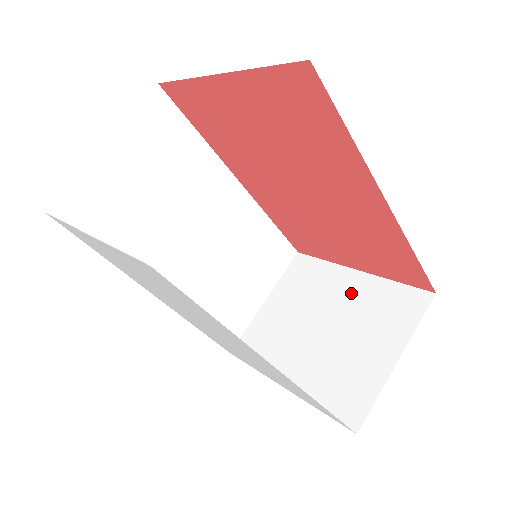
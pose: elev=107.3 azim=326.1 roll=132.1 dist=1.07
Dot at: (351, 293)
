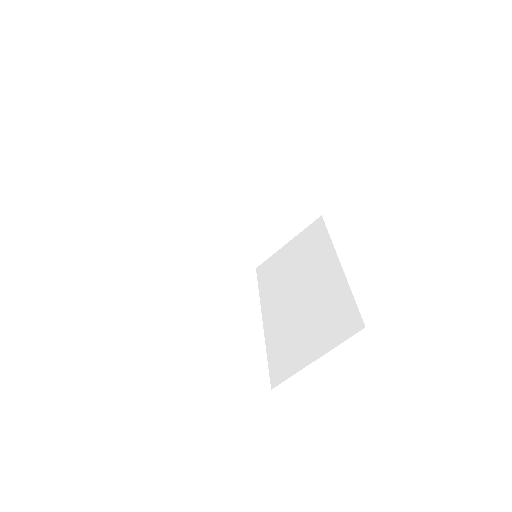
Dot at: (275, 195)
